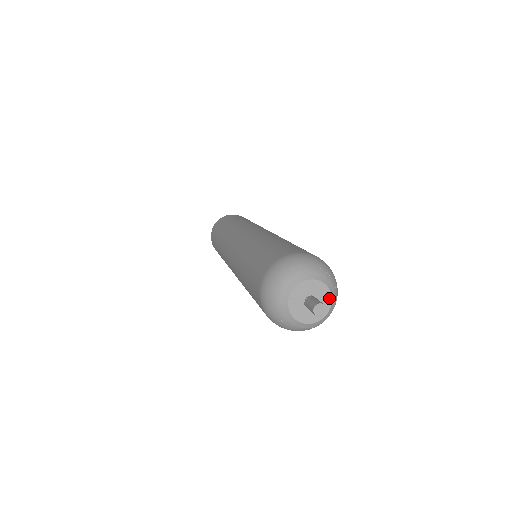
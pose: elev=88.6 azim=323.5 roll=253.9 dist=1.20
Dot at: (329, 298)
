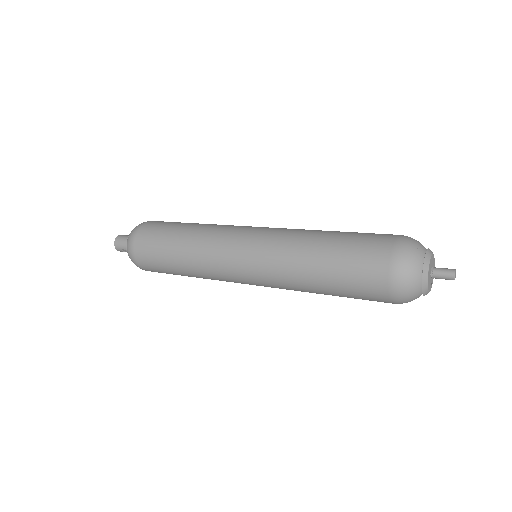
Dot at: (434, 264)
